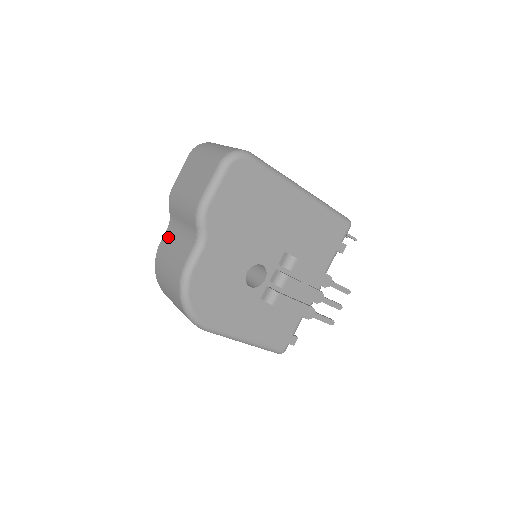
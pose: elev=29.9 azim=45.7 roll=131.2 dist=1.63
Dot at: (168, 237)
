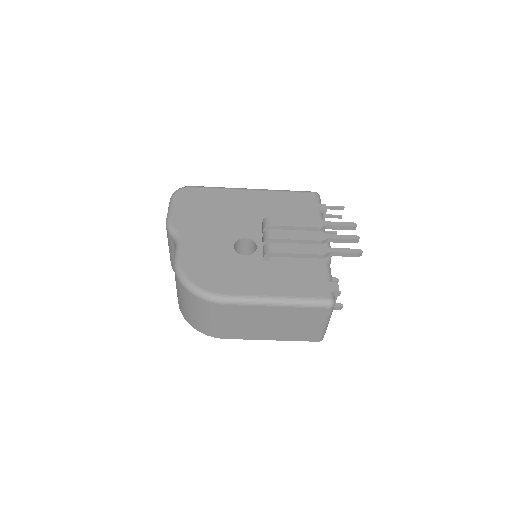
Dot at: occluded
